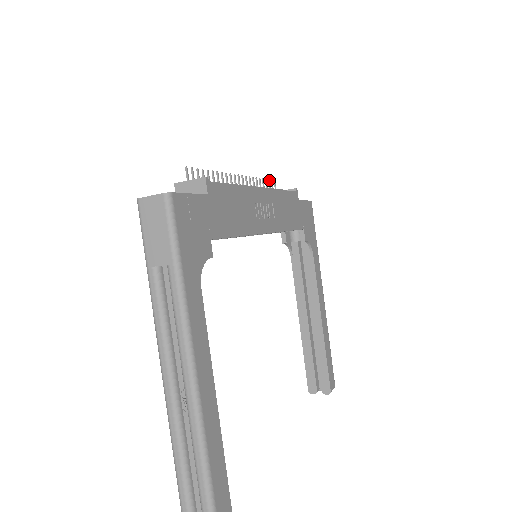
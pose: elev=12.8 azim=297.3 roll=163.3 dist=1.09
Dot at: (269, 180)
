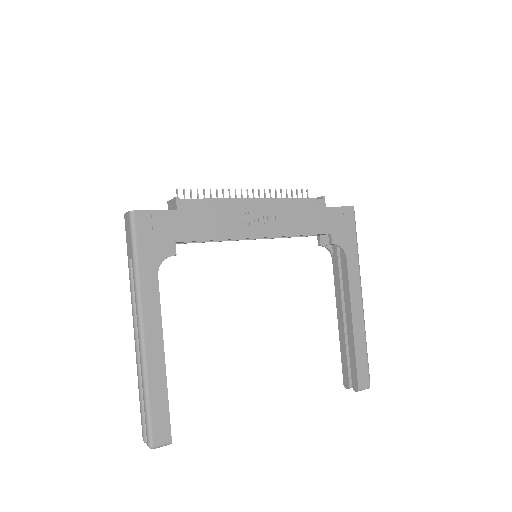
Dot at: (297, 190)
